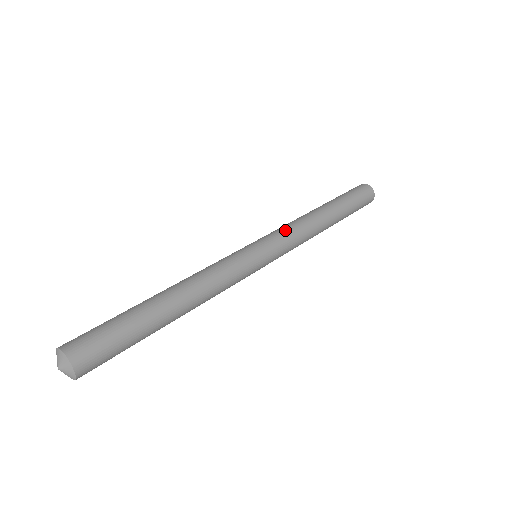
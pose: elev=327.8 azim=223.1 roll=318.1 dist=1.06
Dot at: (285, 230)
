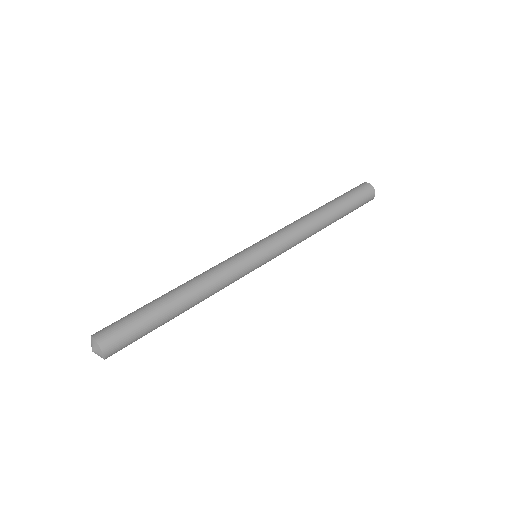
Dot at: (279, 231)
